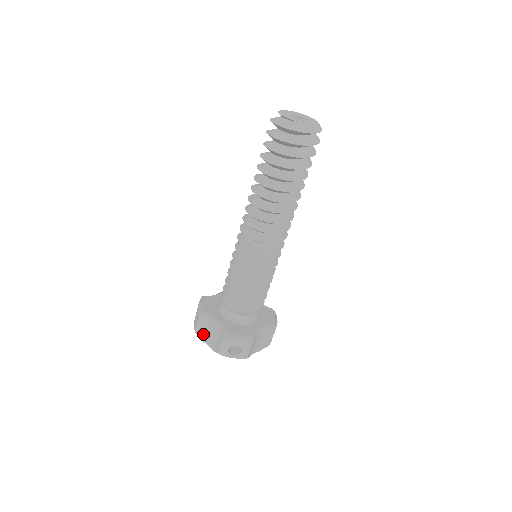
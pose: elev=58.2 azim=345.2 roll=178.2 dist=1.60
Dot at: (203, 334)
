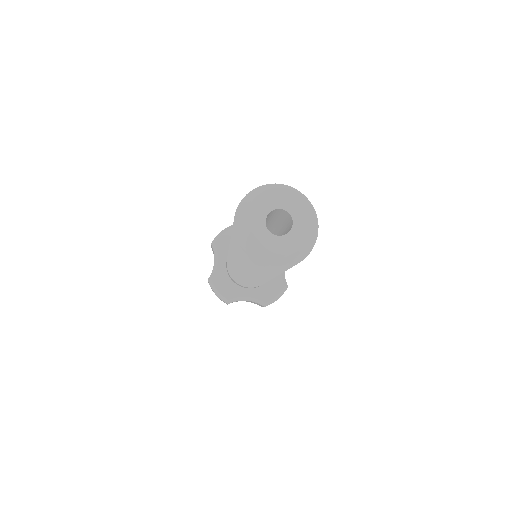
Dot at: occluded
